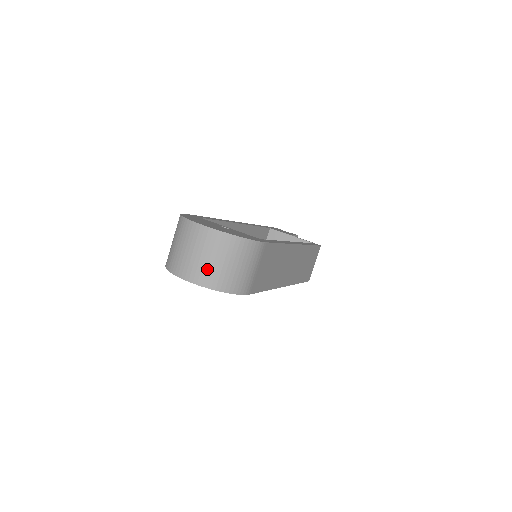
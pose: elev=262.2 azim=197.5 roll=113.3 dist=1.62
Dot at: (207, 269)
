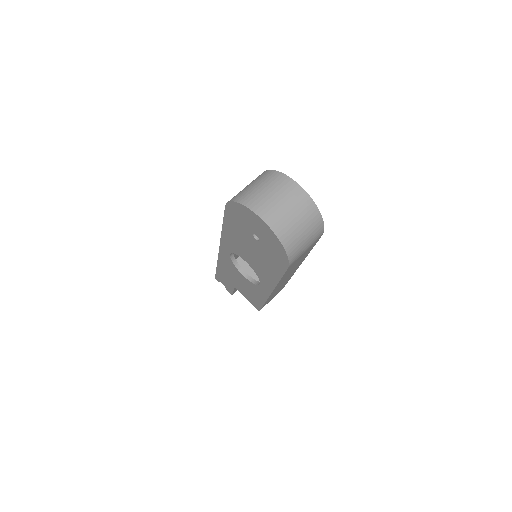
Dot at: (286, 221)
